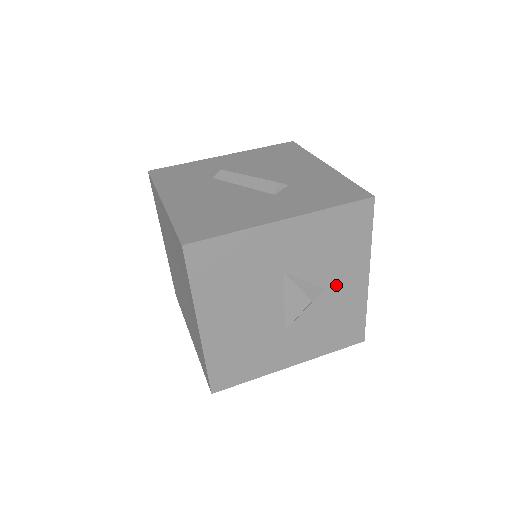
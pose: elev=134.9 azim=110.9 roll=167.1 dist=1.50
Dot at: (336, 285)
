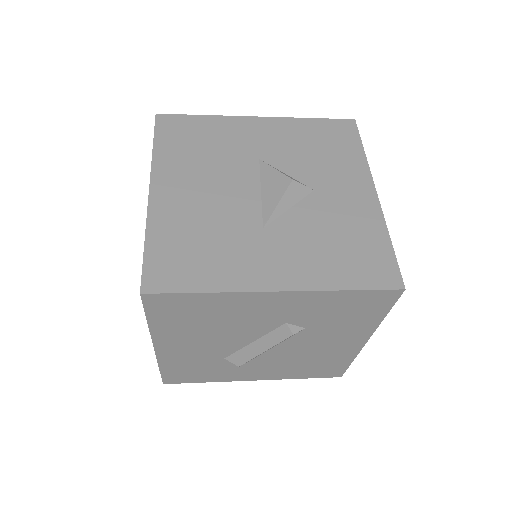
Dot at: (331, 190)
